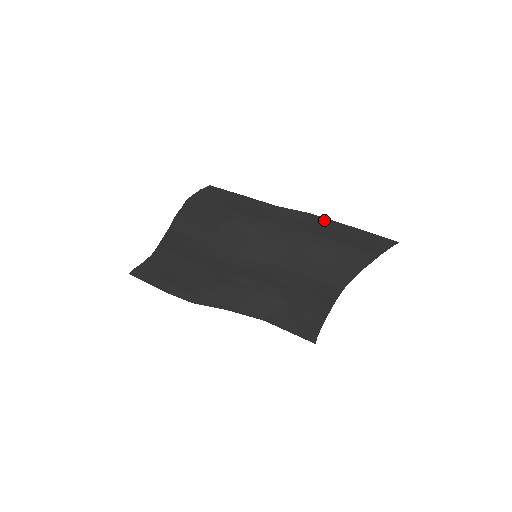
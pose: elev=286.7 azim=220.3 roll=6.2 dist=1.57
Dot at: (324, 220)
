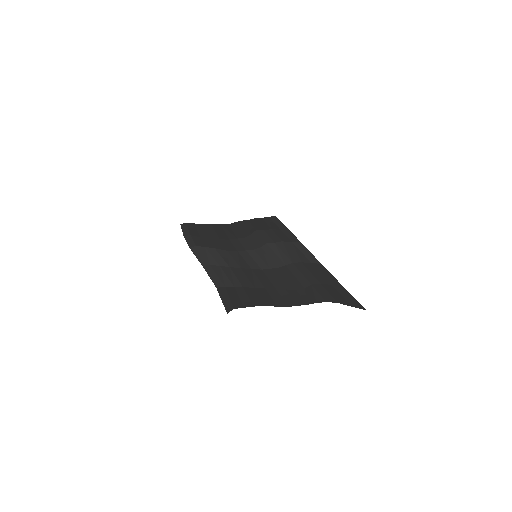
Dot at: (326, 271)
